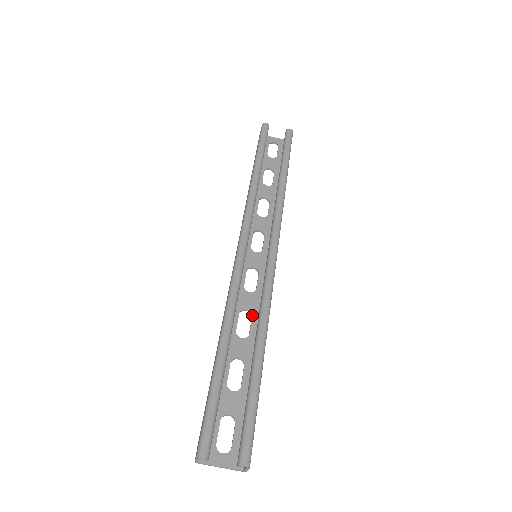
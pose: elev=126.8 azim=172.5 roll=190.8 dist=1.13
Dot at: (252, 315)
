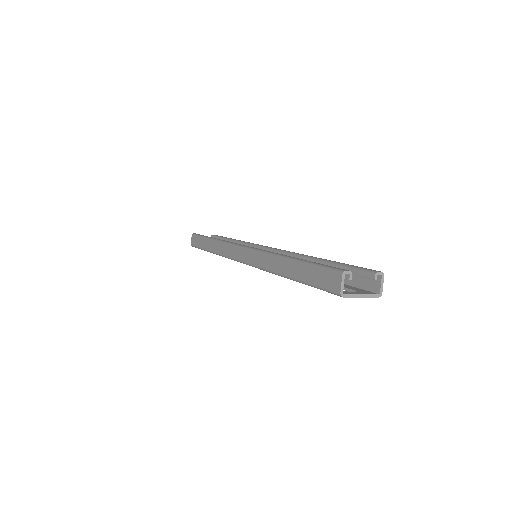
Dot at: occluded
